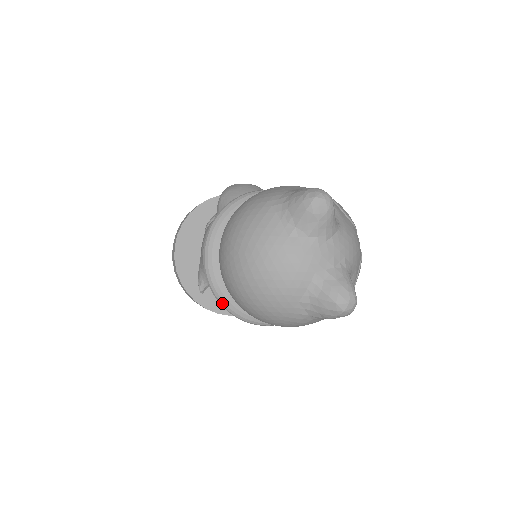
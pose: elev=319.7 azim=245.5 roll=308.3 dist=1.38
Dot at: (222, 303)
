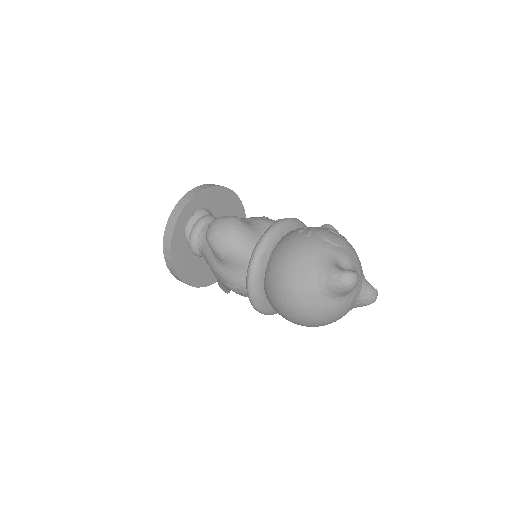
Dot at: occluded
